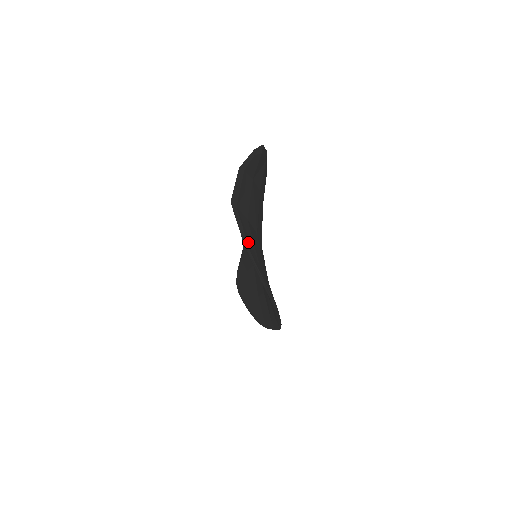
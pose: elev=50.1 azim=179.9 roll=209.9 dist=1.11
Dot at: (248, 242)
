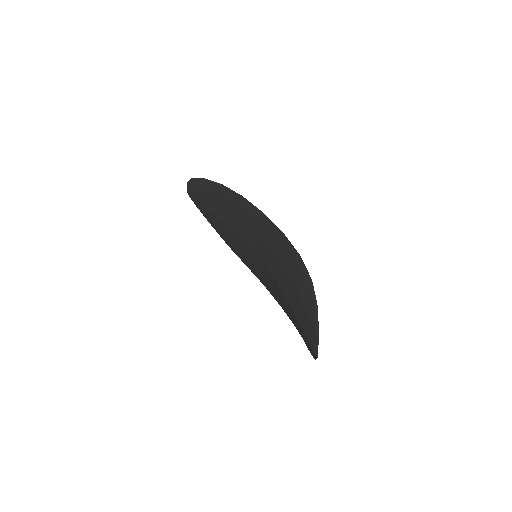
Dot at: occluded
